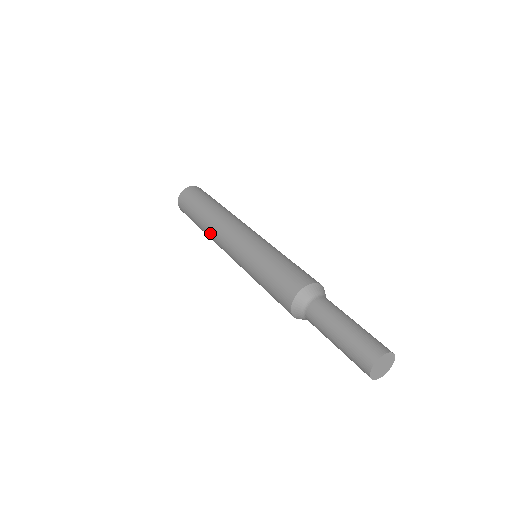
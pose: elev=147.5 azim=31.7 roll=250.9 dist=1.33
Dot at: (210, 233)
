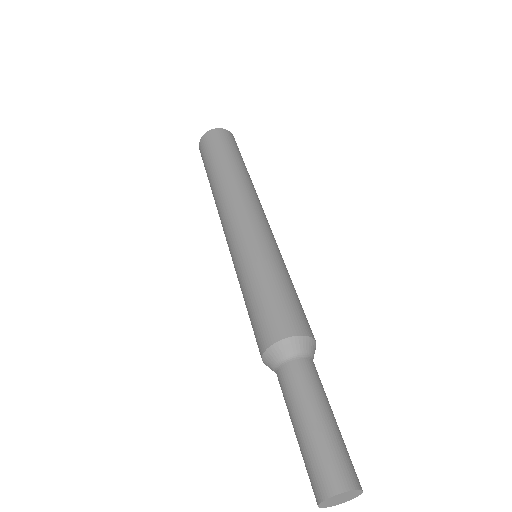
Dot at: (225, 189)
